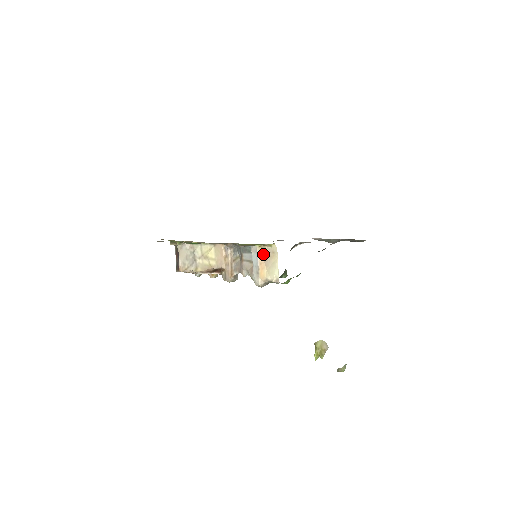
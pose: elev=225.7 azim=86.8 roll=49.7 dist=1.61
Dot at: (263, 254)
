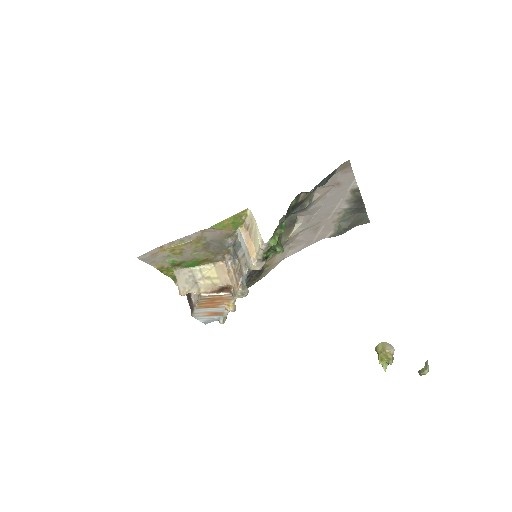
Dot at: (247, 232)
